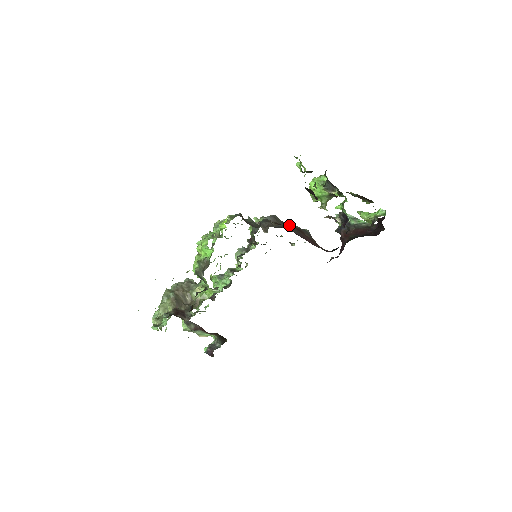
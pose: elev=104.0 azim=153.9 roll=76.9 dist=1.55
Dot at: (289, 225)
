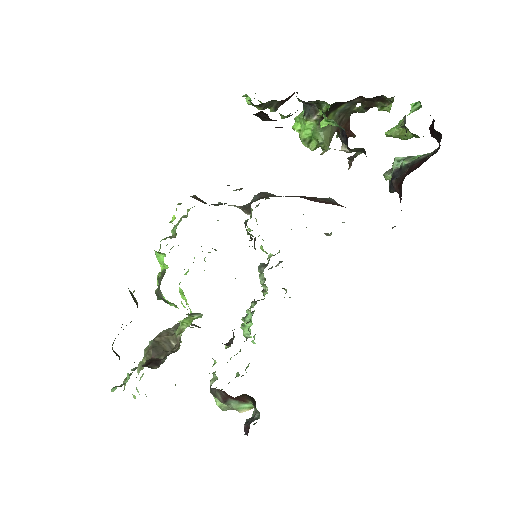
Dot at: occluded
